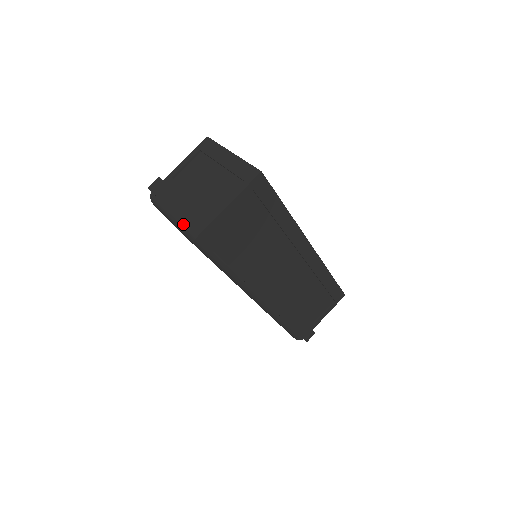
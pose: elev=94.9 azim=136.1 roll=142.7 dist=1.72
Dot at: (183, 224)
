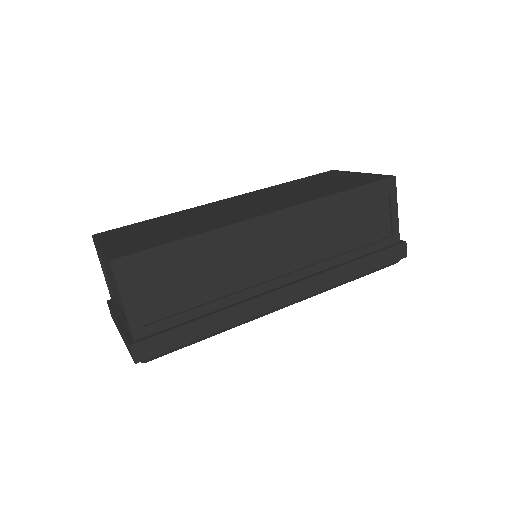
Dot at: occluded
